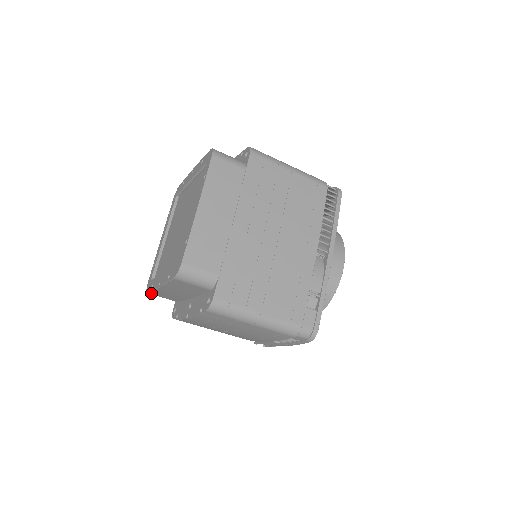
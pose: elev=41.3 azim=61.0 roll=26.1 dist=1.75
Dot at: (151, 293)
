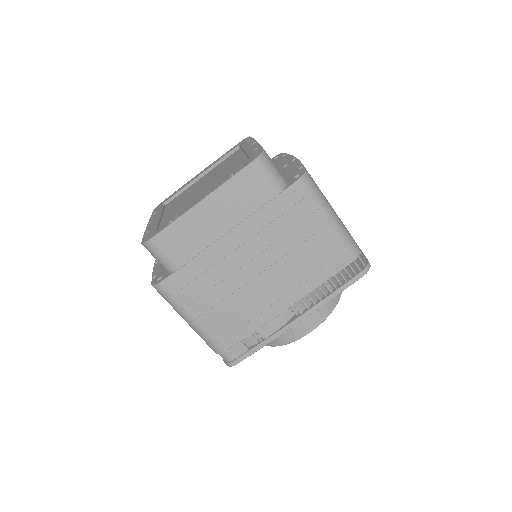
Dot at: occluded
